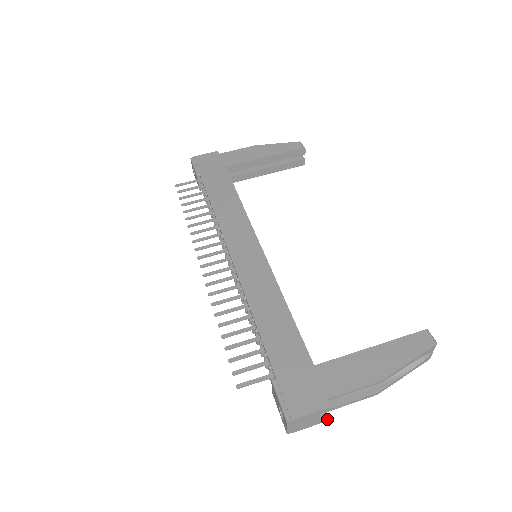
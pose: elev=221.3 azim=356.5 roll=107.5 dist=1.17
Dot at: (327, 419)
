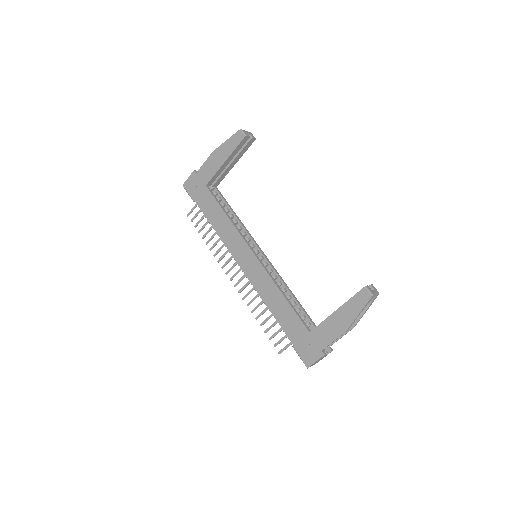
Dot at: occluded
